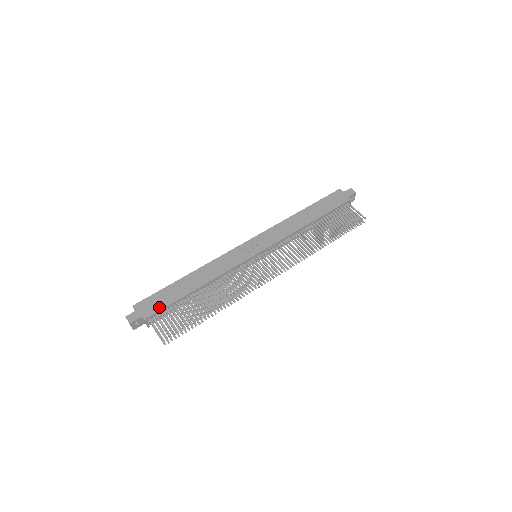
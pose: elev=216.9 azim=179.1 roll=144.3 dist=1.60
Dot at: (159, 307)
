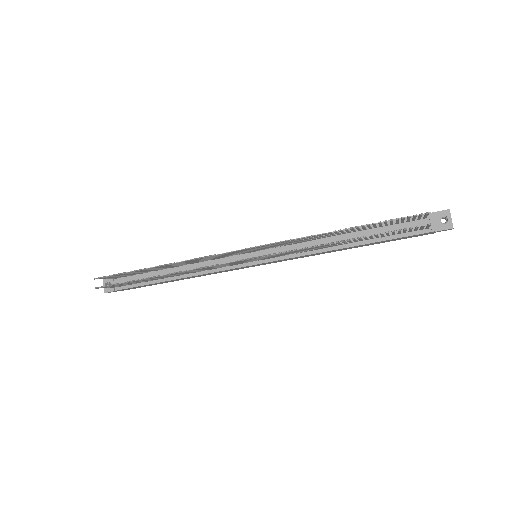
Dot at: occluded
